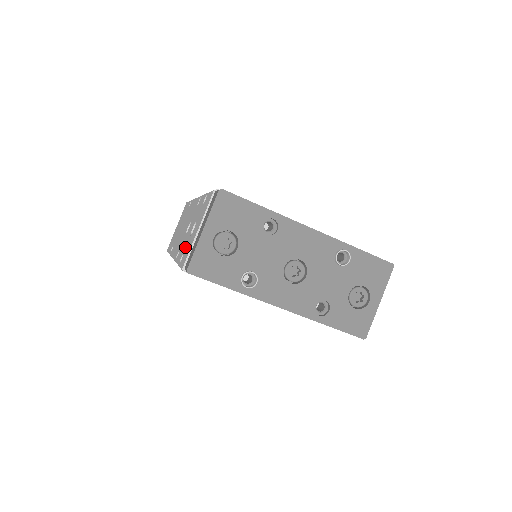
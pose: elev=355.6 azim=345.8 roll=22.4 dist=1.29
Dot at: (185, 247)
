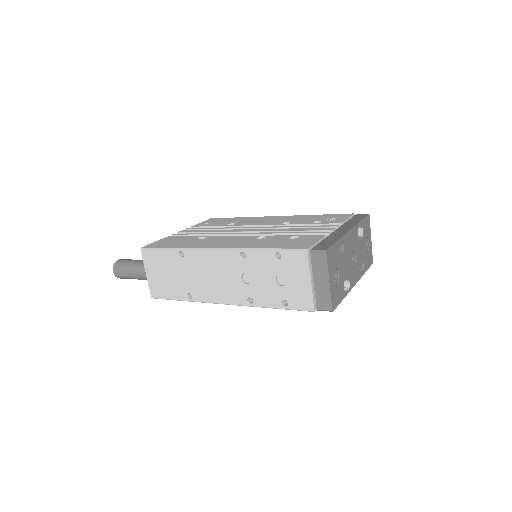
Dot at: (281, 295)
